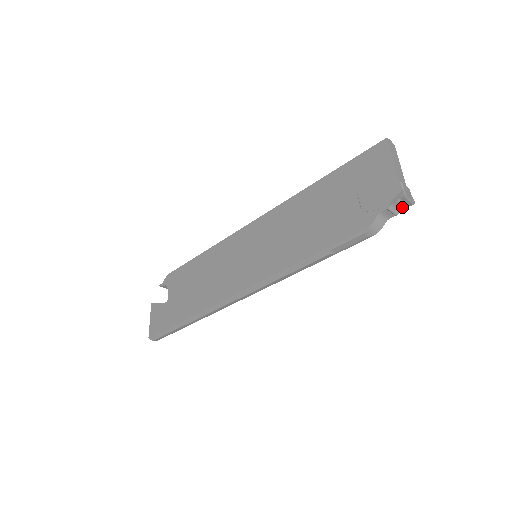
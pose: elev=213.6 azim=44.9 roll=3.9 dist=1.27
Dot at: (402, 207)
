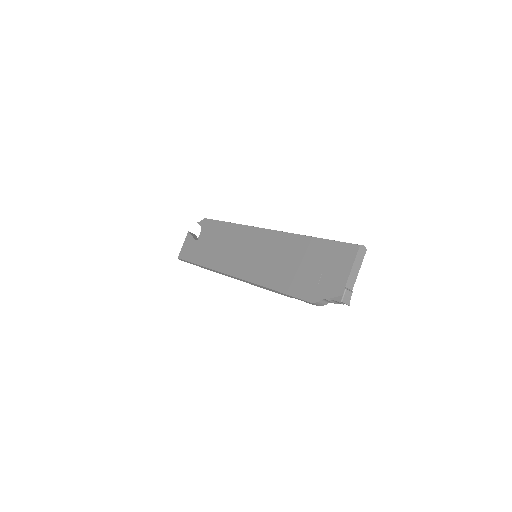
Dot at: (340, 303)
